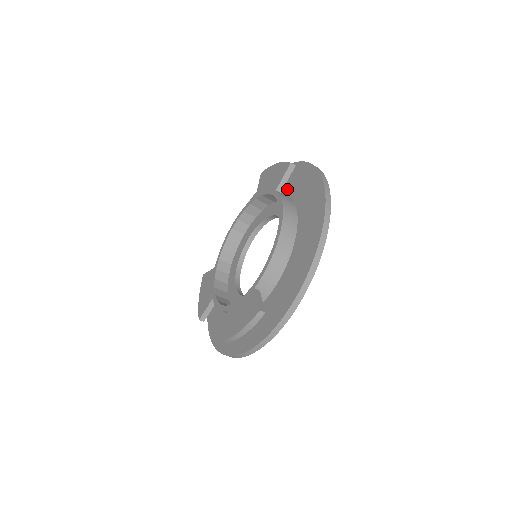
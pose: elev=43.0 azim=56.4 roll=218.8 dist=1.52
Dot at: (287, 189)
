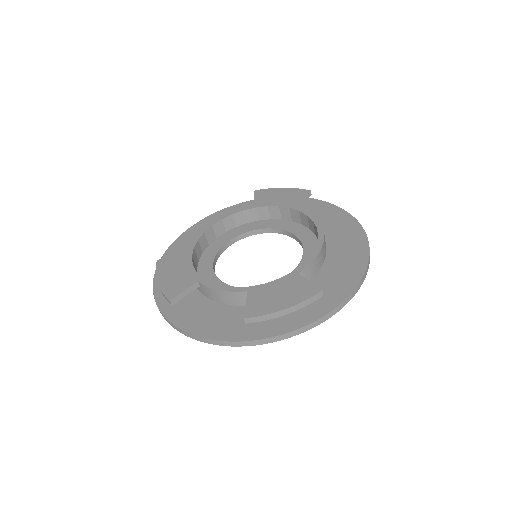
Dot at: occluded
